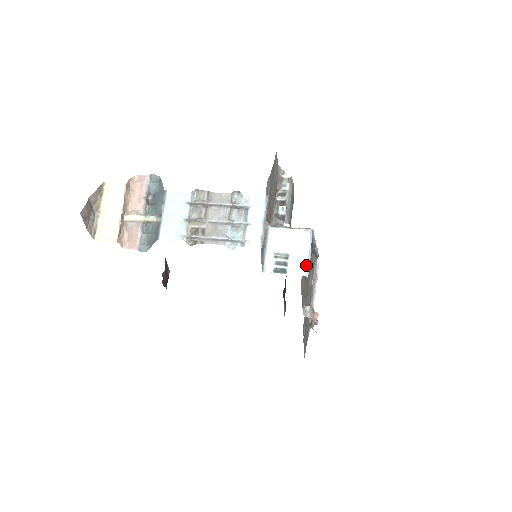
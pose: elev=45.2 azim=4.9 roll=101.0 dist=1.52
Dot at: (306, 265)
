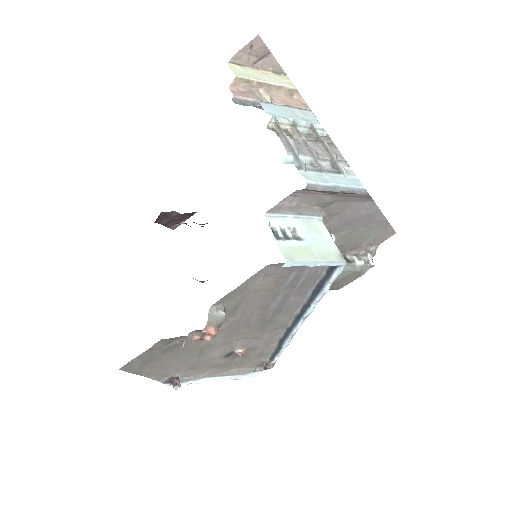
Dot at: (300, 259)
